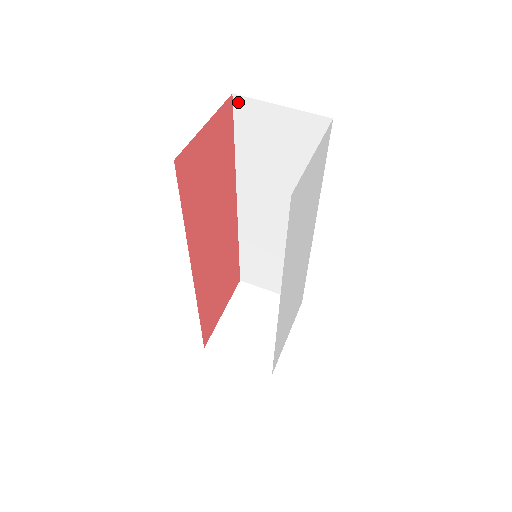
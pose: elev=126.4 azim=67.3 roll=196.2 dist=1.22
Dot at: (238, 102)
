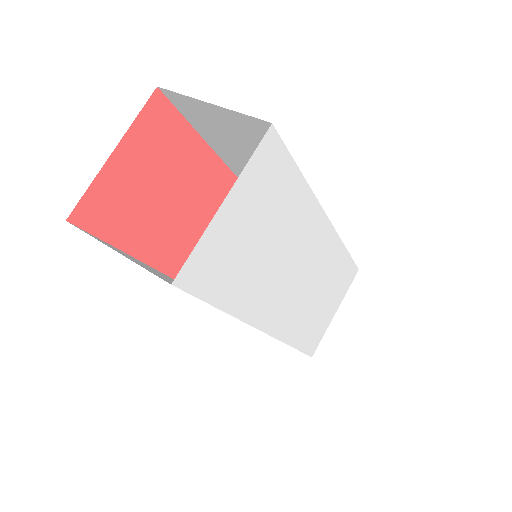
Dot at: (169, 95)
